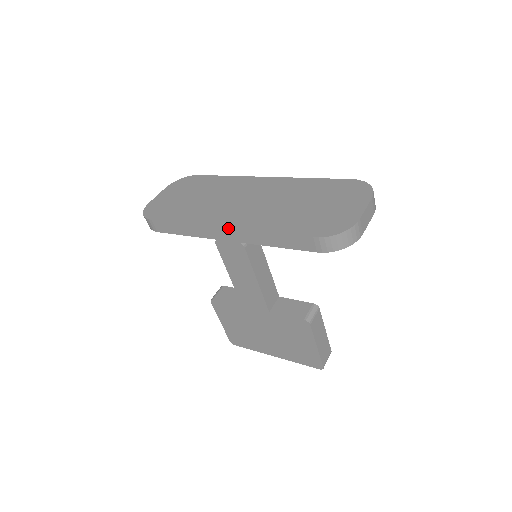
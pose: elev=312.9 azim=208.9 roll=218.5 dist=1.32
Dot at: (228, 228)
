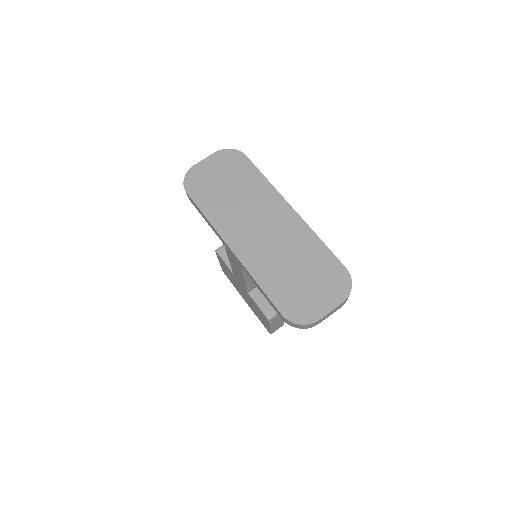
Dot at: (234, 254)
